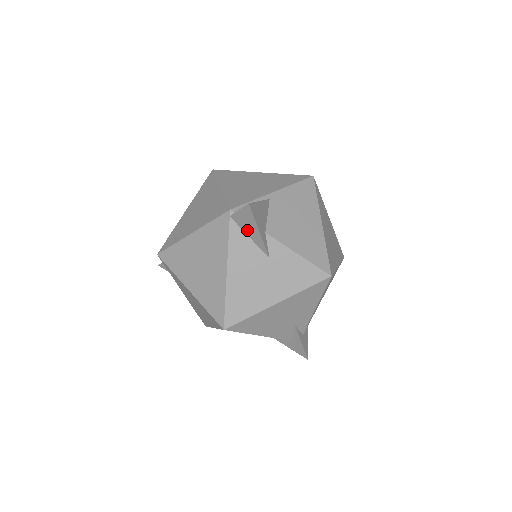
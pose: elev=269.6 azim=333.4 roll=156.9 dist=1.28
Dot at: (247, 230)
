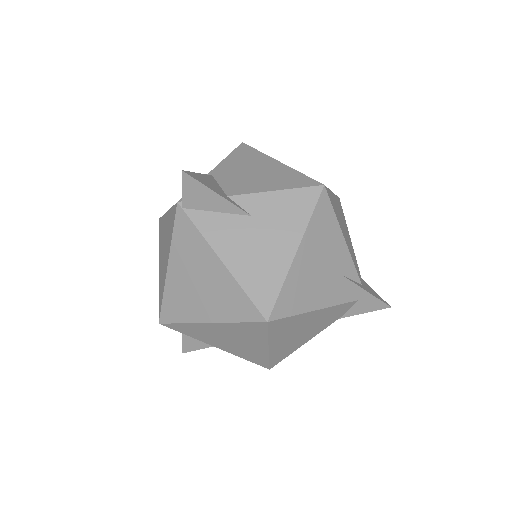
Dot at: (207, 206)
